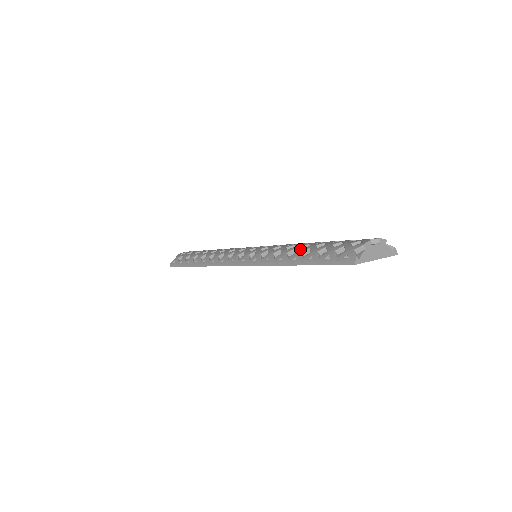
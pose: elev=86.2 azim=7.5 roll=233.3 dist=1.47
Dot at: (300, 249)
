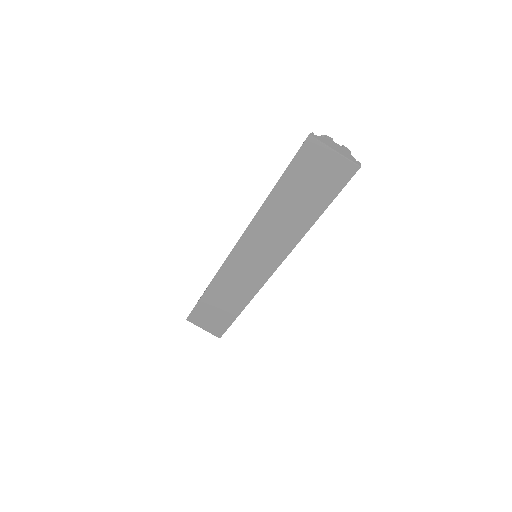
Dot at: occluded
